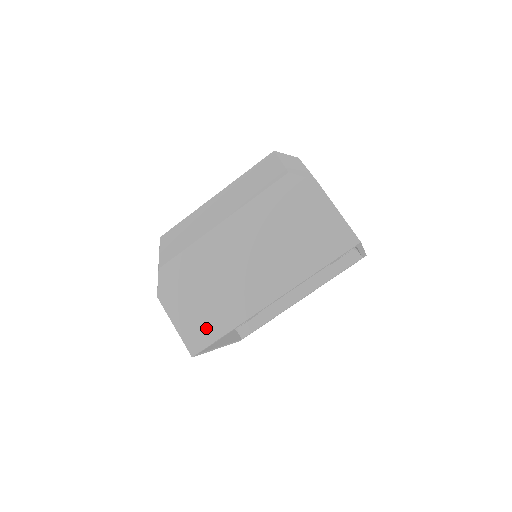
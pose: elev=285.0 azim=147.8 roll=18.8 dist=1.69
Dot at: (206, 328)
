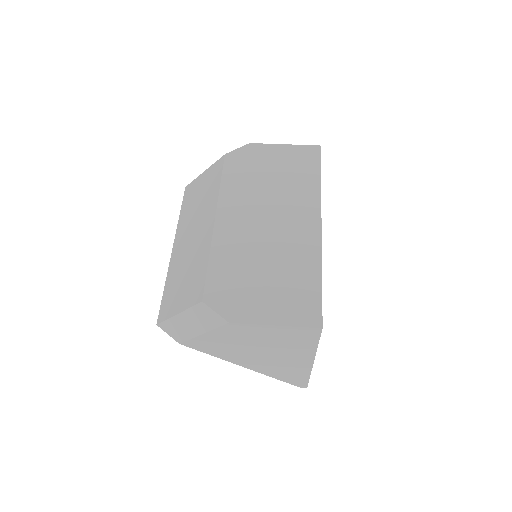
Dot at: (302, 294)
